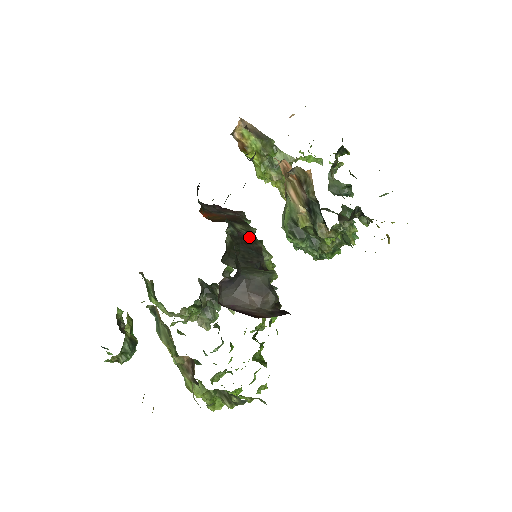
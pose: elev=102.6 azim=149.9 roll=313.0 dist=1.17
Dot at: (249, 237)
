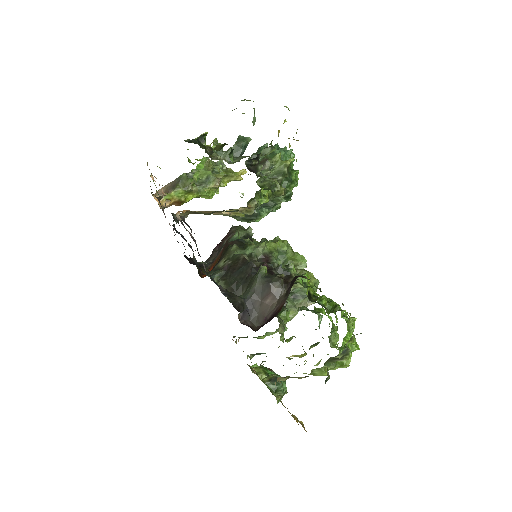
Dot at: (232, 261)
